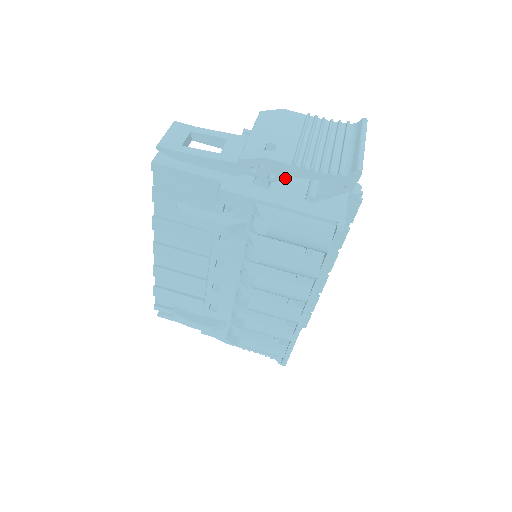
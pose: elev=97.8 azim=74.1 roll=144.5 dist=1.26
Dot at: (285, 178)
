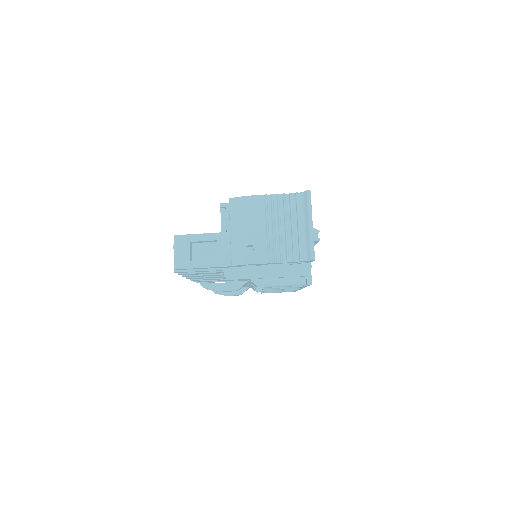
Dot at: occluded
